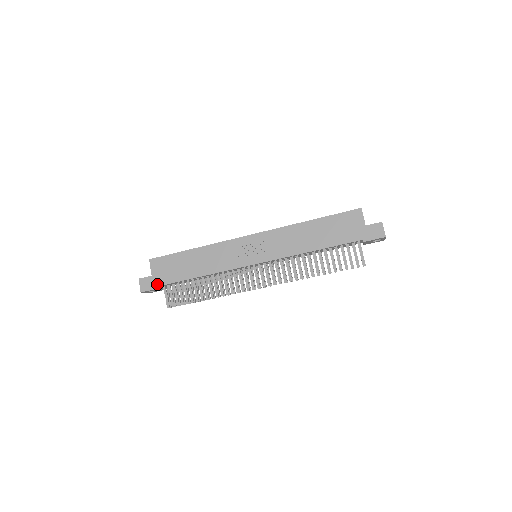
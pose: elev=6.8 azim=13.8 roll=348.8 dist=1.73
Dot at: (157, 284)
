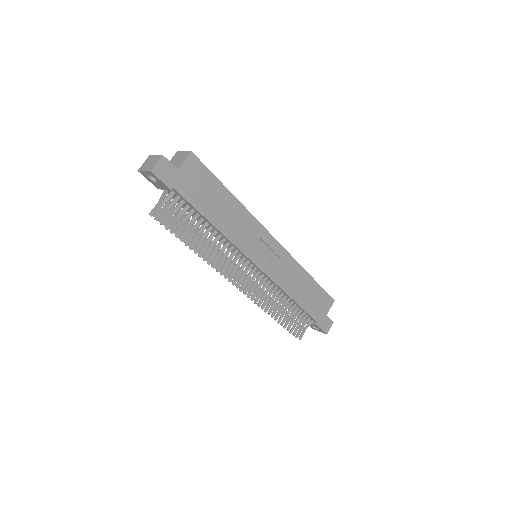
Dot at: (175, 184)
